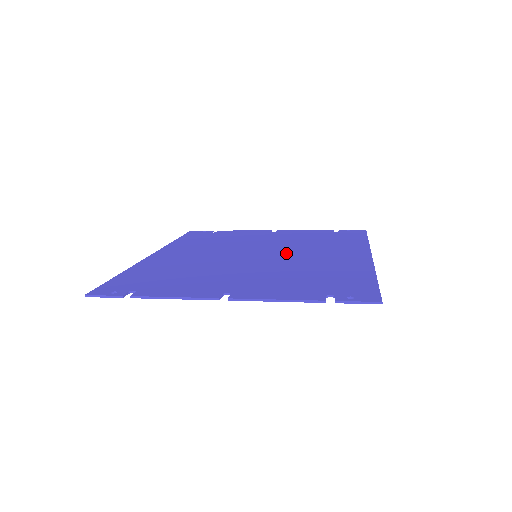
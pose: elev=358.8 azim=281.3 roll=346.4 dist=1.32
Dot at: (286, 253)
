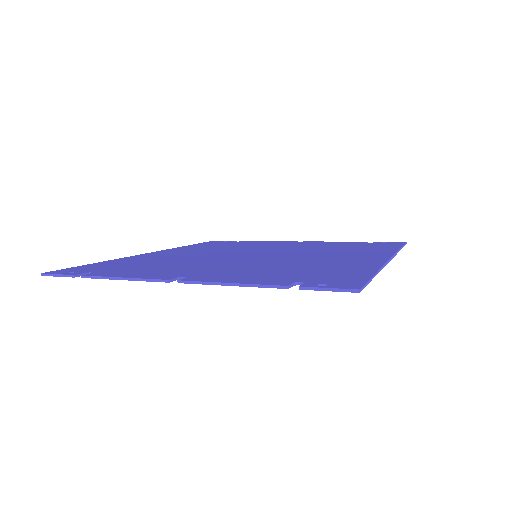
Dot at: (291, 254)
